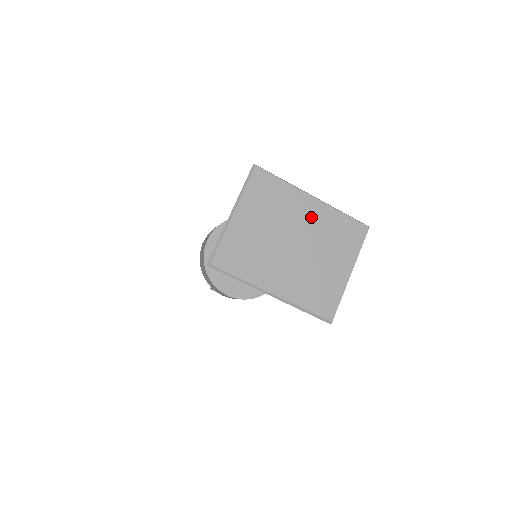
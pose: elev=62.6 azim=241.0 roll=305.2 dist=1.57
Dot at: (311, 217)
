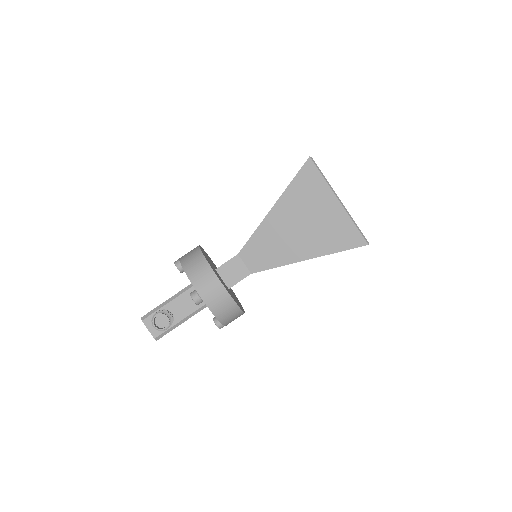
Dot at: occluded
